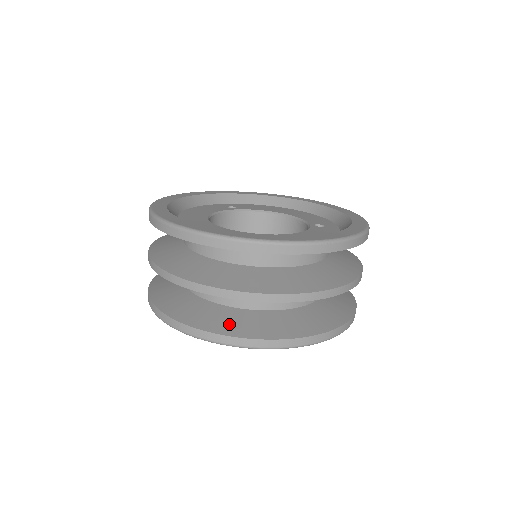
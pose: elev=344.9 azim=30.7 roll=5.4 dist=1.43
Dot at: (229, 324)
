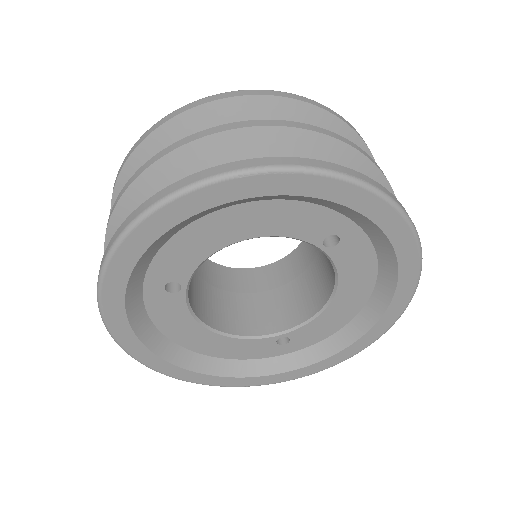
Dot at: occluded
